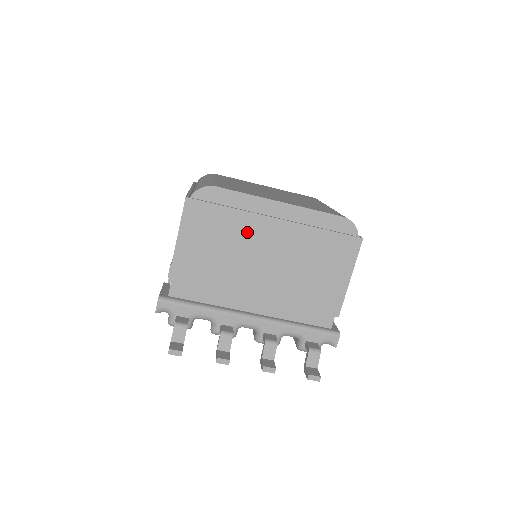
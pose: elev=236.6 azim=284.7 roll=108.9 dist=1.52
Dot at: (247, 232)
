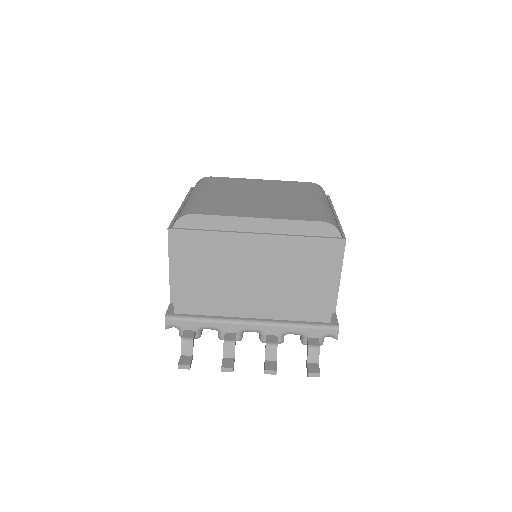
Dot at: (231, 250)
